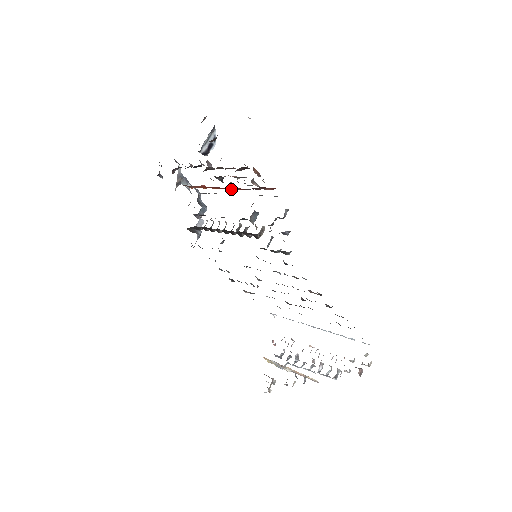
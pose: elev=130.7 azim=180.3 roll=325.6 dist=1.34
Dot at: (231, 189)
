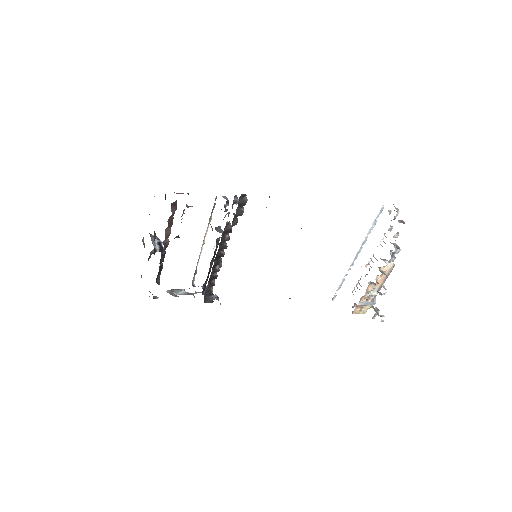
Dot at: occluded
